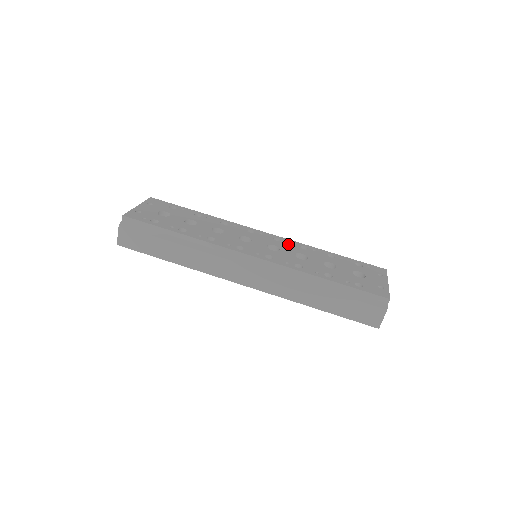
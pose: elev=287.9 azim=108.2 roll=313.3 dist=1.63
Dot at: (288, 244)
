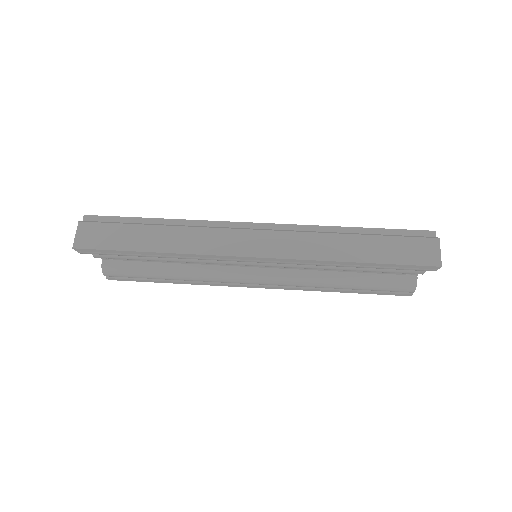
Dot at: occluded
